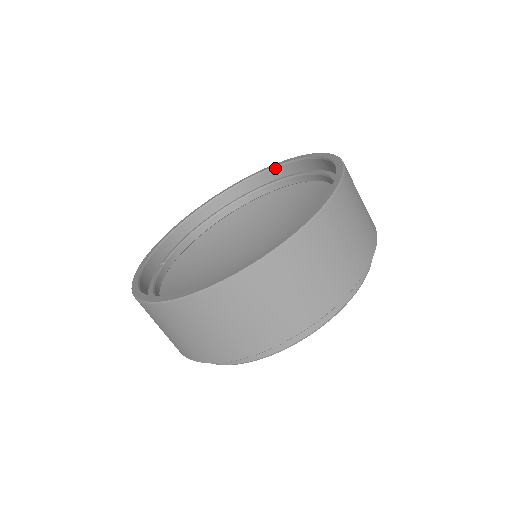
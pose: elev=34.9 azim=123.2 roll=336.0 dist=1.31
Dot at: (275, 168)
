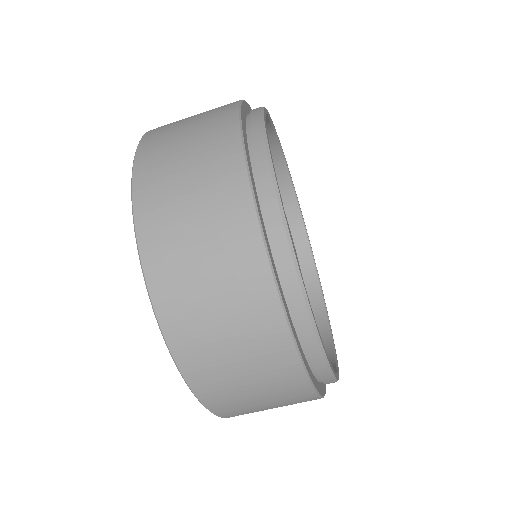
Dot at: occluded
